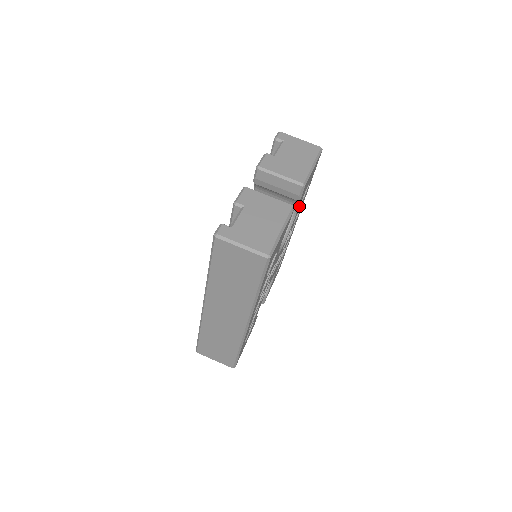
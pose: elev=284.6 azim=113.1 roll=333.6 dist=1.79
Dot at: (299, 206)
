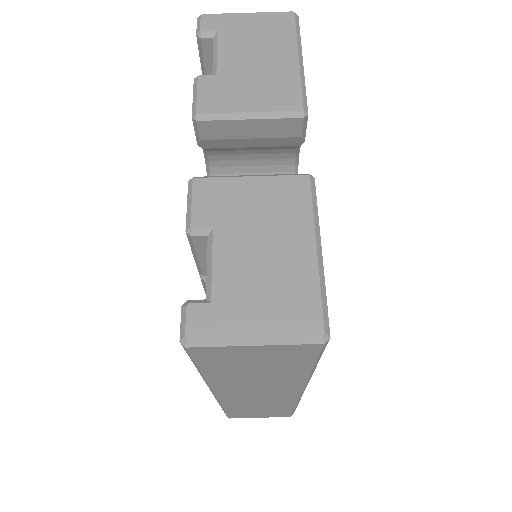
Dot at: occluded
